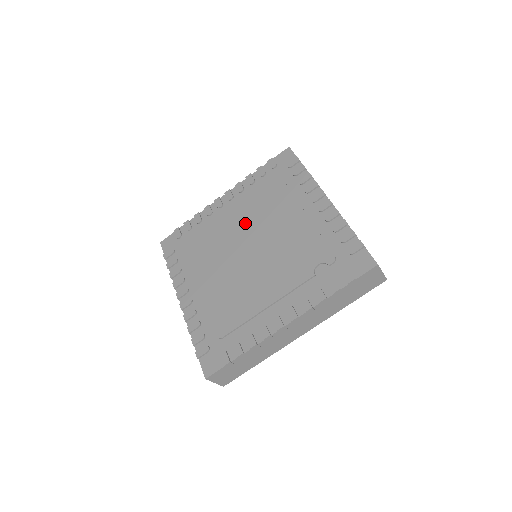
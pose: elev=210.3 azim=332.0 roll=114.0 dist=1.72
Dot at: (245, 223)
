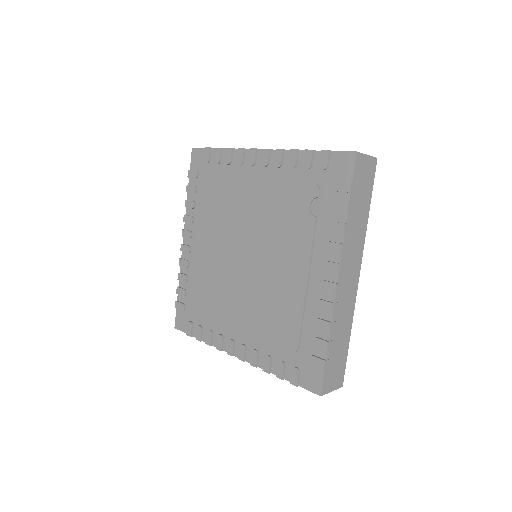
Dot at: (220, 240)
